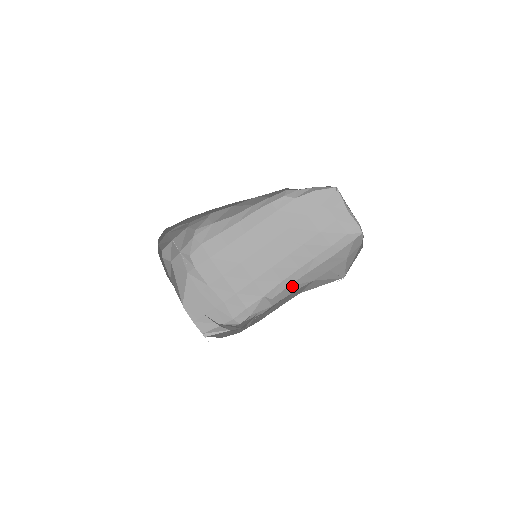
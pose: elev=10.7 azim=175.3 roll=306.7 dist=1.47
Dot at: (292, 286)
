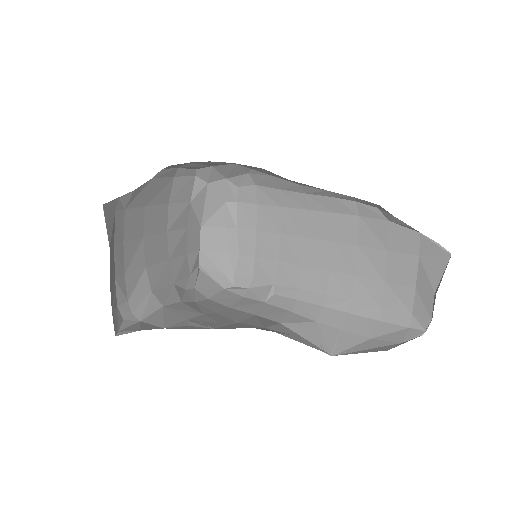
Dot at: (299, 303)
